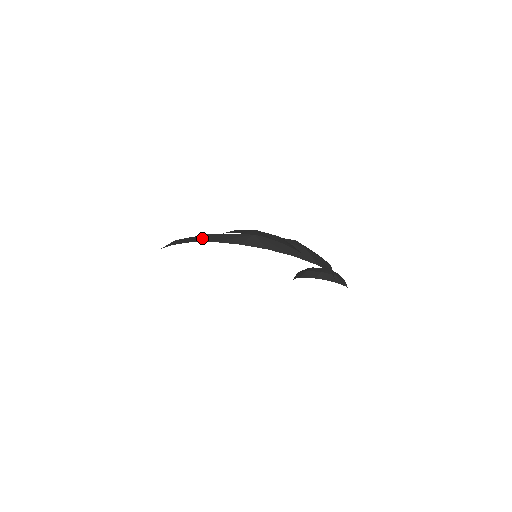
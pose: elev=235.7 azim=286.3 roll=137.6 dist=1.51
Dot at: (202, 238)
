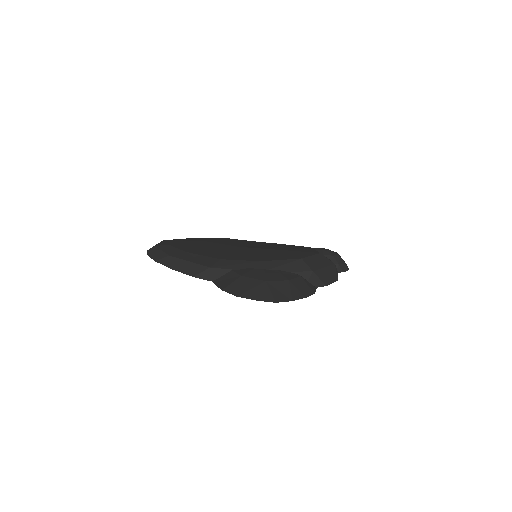
Dot at: (204, 273)
